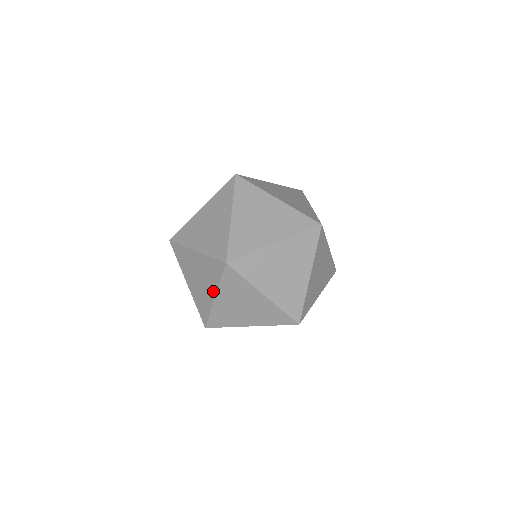
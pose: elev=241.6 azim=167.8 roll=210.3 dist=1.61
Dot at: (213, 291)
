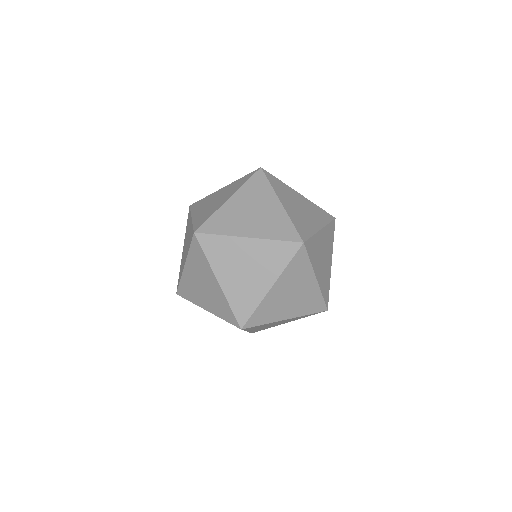
Dot at: (185, 259)
